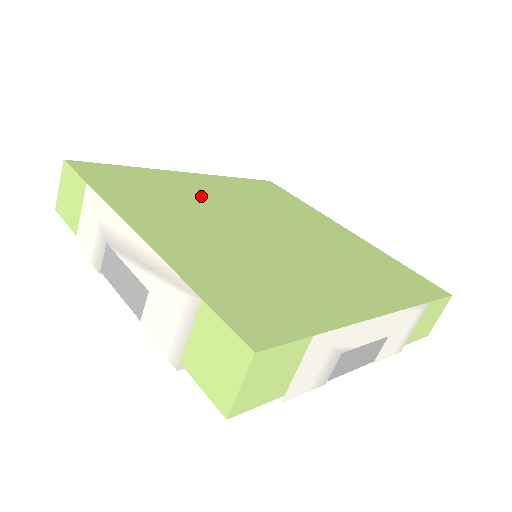
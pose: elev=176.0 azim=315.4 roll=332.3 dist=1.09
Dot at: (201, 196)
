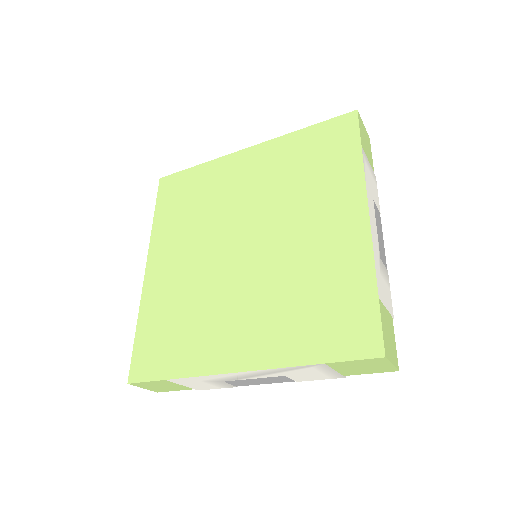
Dot at: (187, 279)
